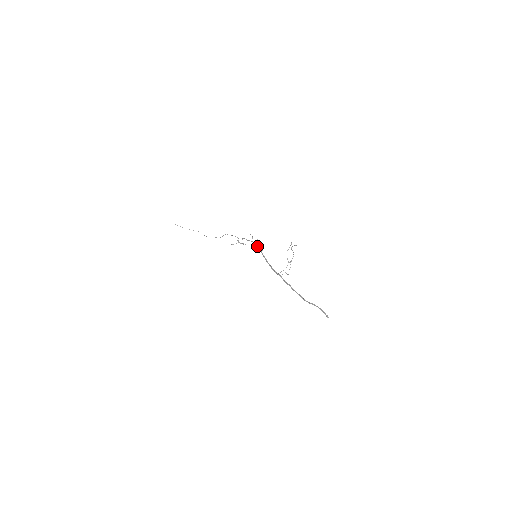
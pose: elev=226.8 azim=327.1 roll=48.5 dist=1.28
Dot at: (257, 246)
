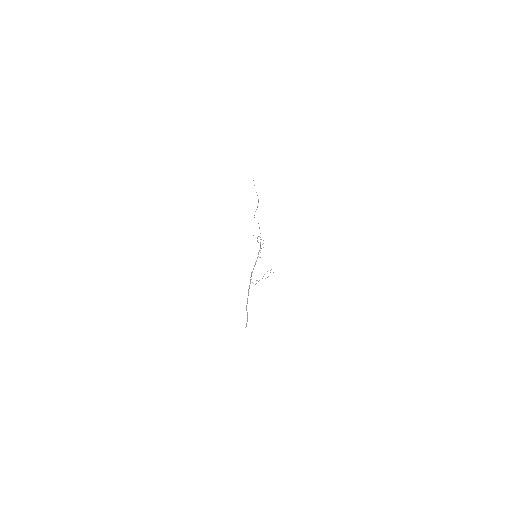
Dot at: occluded
